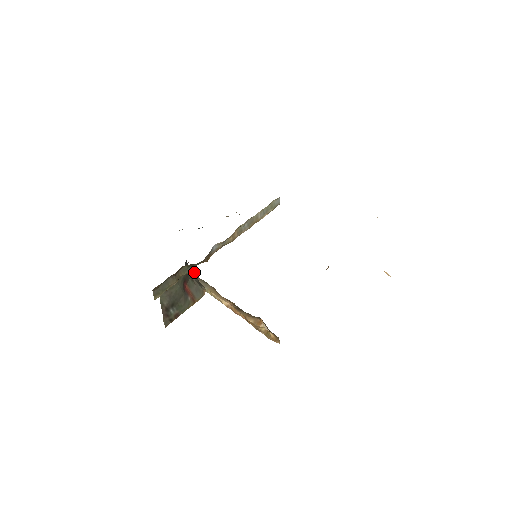
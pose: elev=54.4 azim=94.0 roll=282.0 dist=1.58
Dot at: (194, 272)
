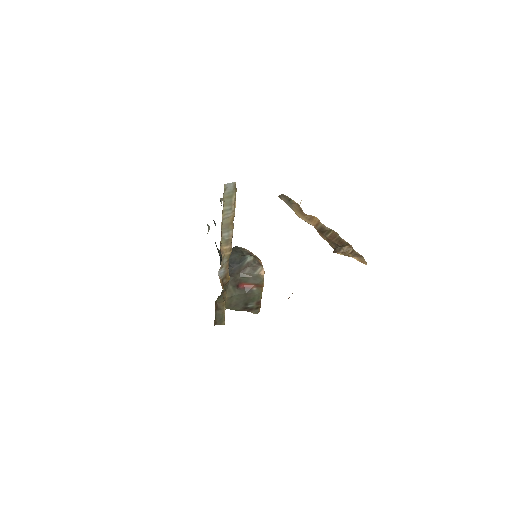
Dot at: (244, 260)
